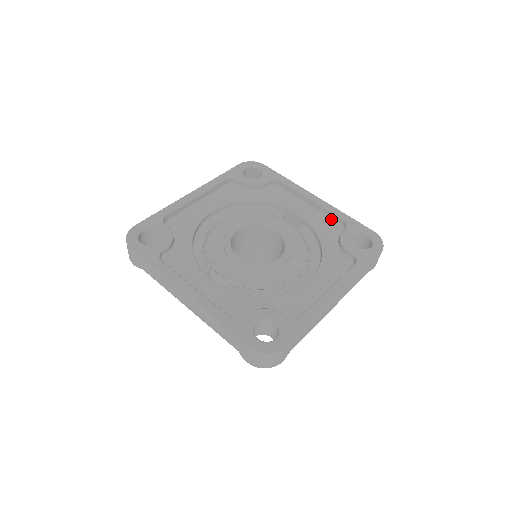
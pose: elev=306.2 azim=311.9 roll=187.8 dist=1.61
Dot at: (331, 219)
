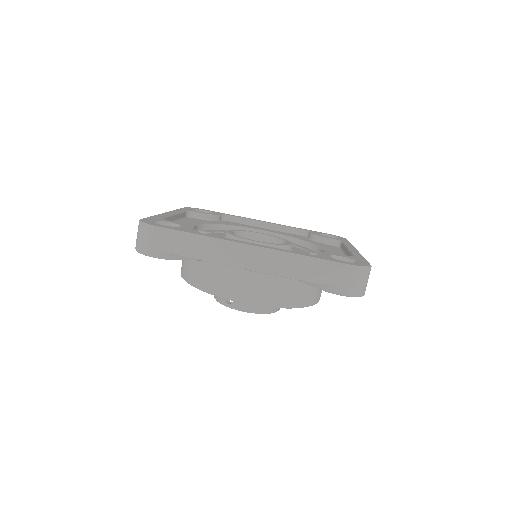
Dot at: occluded
